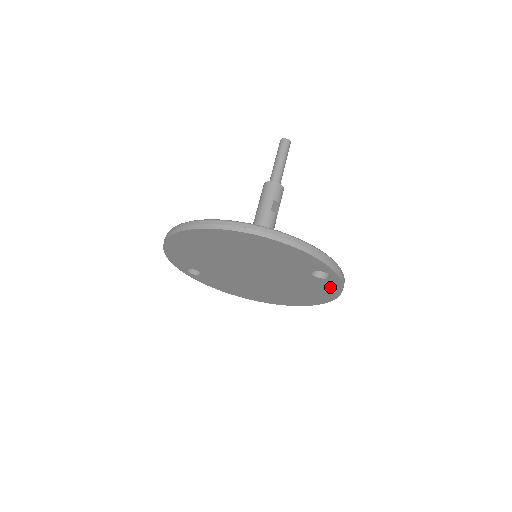
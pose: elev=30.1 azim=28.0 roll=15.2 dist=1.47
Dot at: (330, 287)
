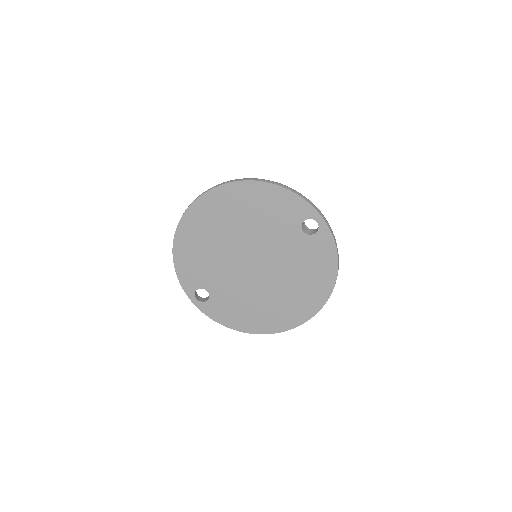
Dot at: (325, 250)
